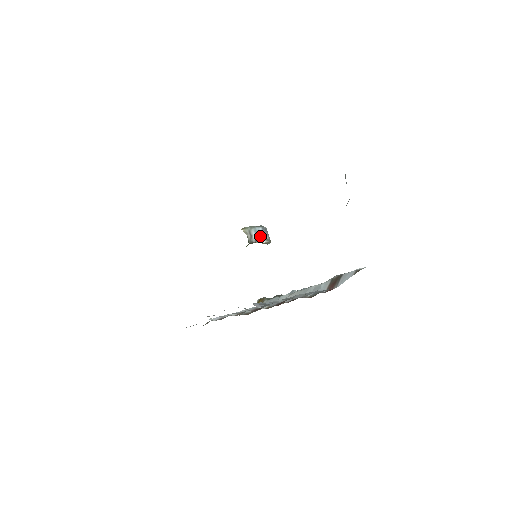
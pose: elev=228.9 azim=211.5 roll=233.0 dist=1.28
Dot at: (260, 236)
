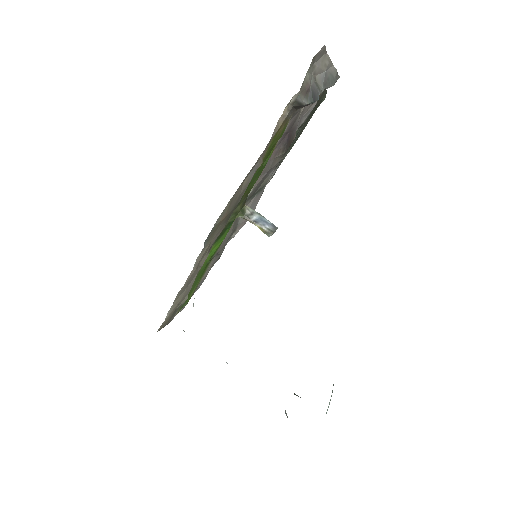
Dot at: (263, 223)
